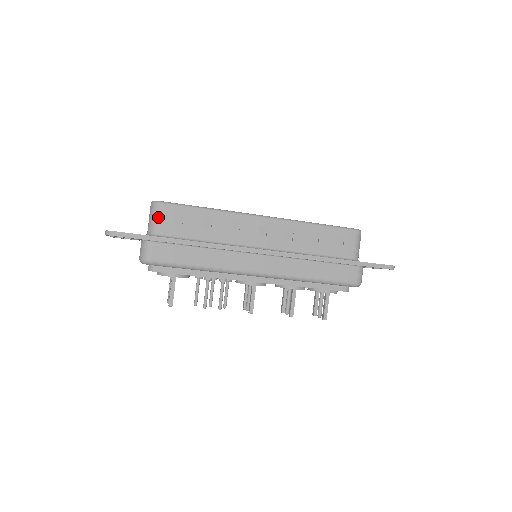
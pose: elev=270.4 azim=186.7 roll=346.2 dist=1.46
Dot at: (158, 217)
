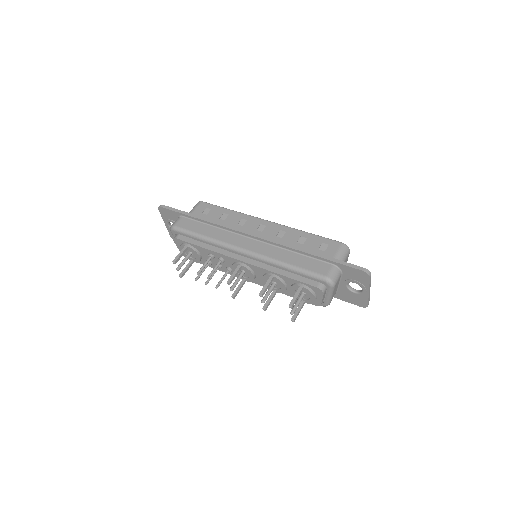
Dot at: (195, 208)
